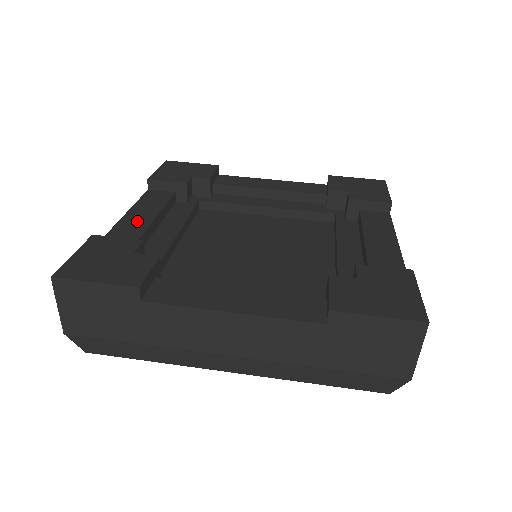
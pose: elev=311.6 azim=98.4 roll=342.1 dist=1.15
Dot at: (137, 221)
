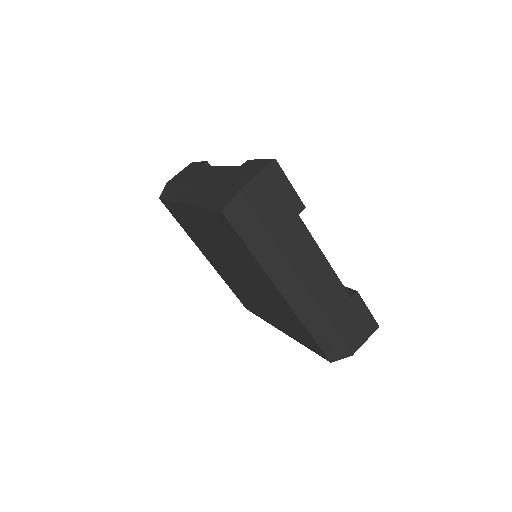
Dot at: occluded
